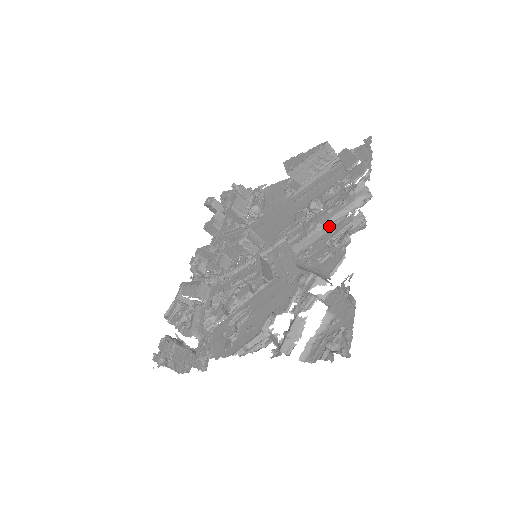
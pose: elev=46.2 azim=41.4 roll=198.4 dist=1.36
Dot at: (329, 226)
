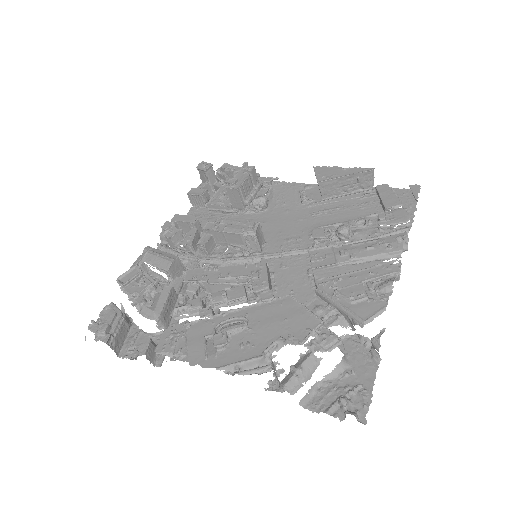
Dot at: (363, 263)
